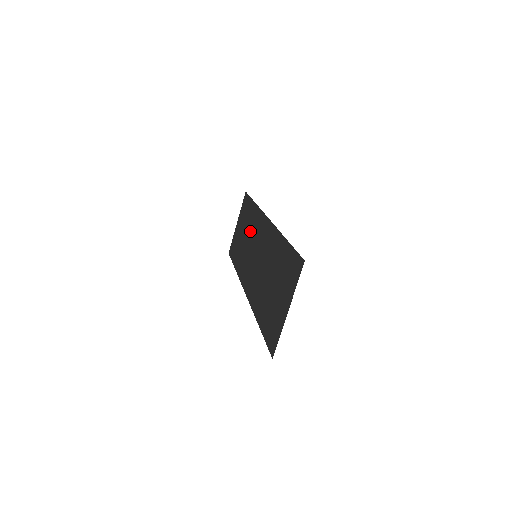
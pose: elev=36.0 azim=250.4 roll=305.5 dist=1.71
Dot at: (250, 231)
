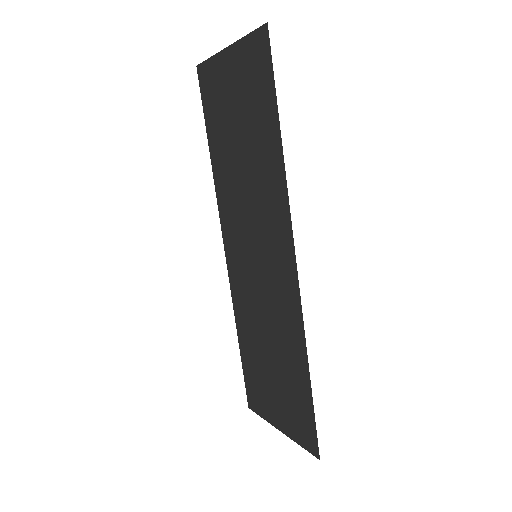
Dot at: (255, 179)
